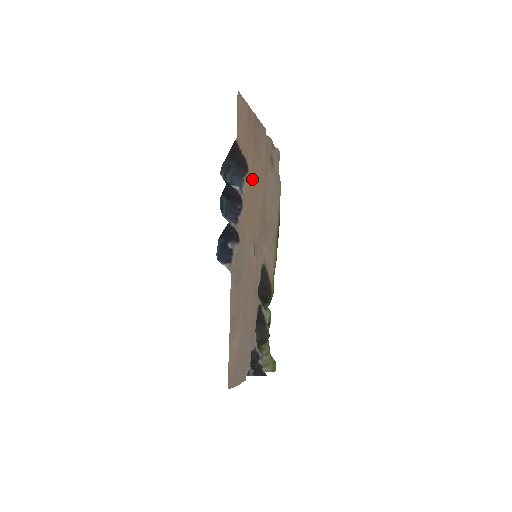
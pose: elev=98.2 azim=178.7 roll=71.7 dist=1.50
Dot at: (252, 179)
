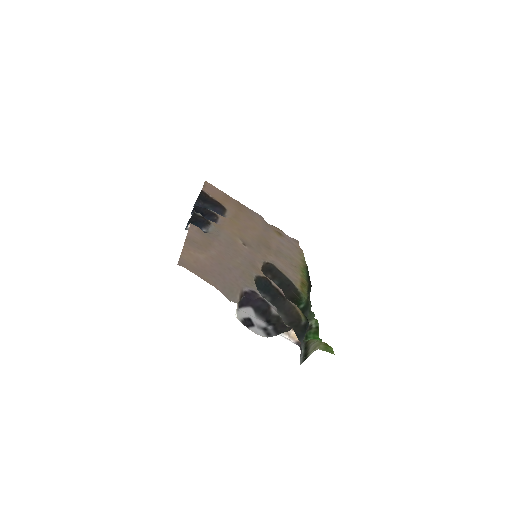
Dot at: (236, 217)
